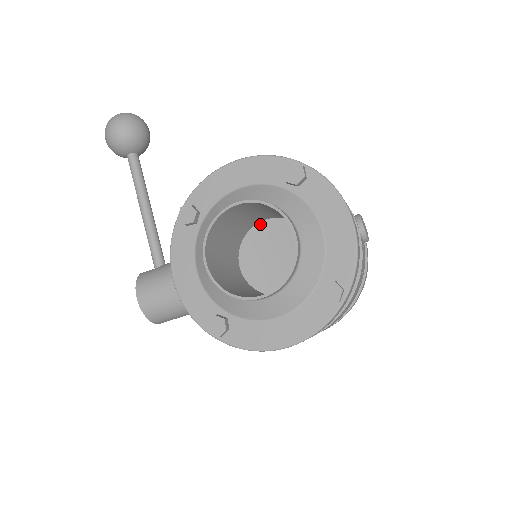
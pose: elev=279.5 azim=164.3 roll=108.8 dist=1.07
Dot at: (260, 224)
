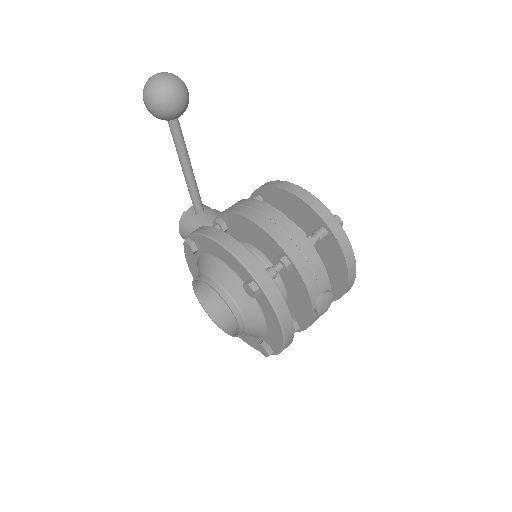
Dot at: occluded
